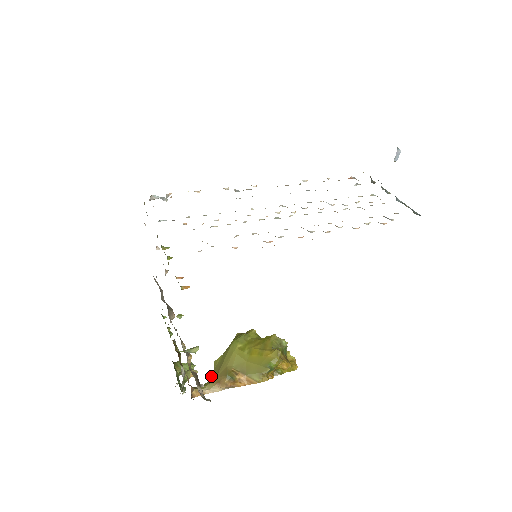
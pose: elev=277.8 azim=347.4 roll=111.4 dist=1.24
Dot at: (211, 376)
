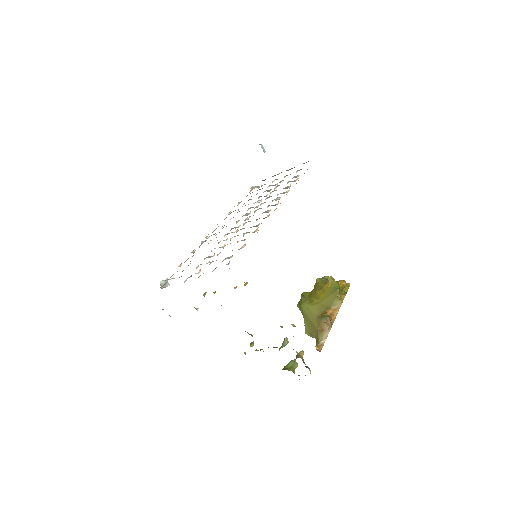
Dot at: (314, 336)
